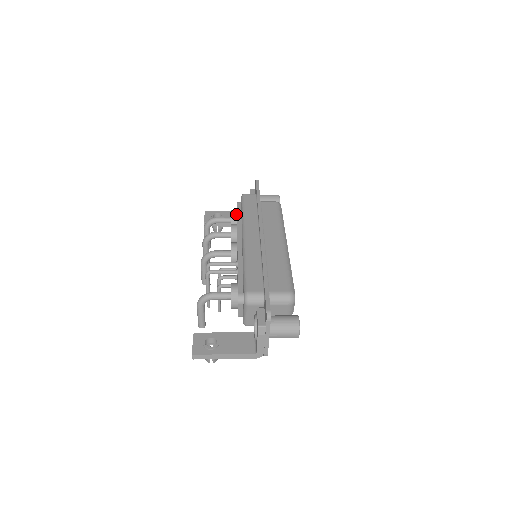
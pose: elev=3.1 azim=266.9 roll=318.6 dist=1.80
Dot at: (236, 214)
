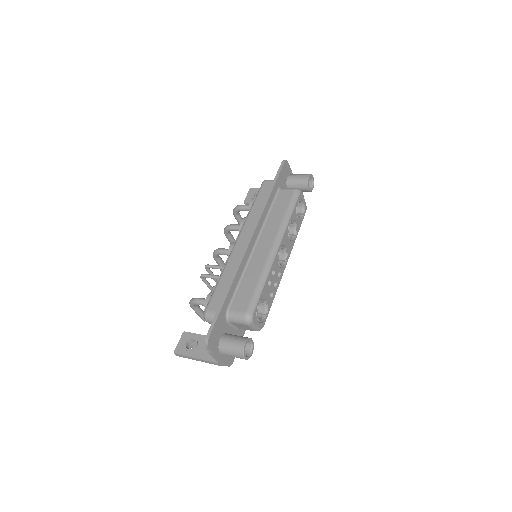
Dot at: occluded
